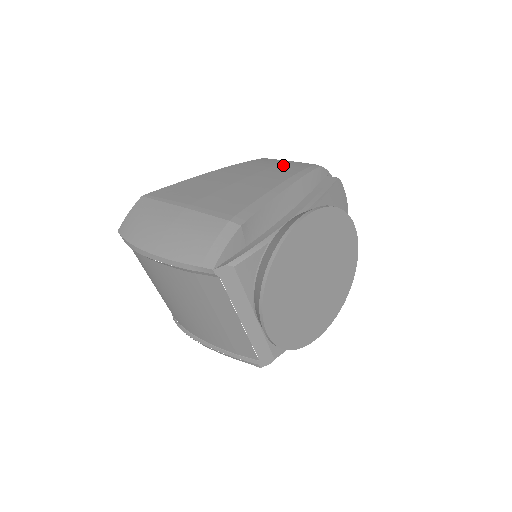
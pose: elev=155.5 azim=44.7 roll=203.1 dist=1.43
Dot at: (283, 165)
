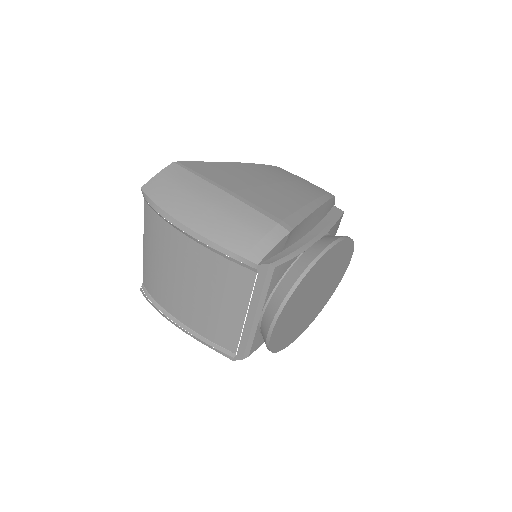
Dot at: (304, 183)
